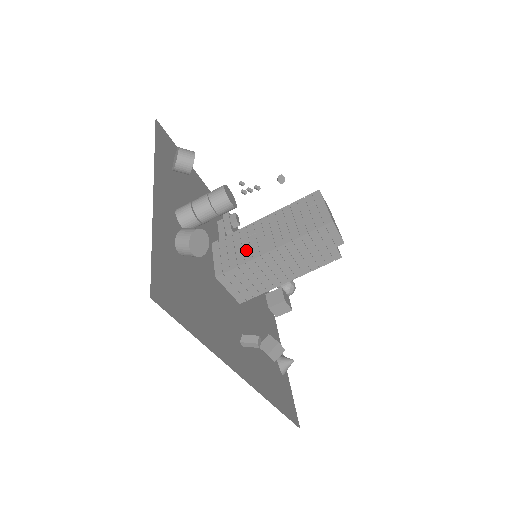
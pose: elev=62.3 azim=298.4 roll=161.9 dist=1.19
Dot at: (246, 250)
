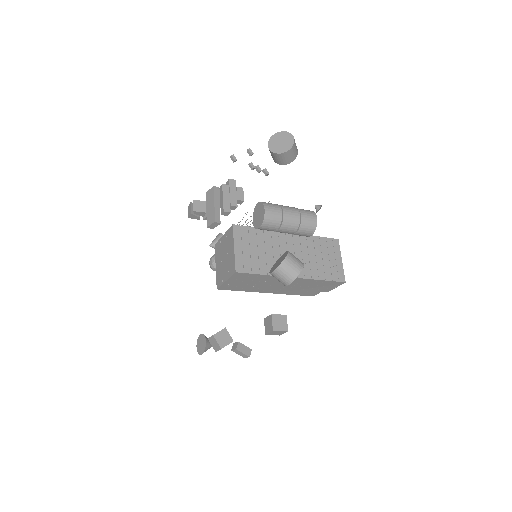
Dot at: (270, 260)
